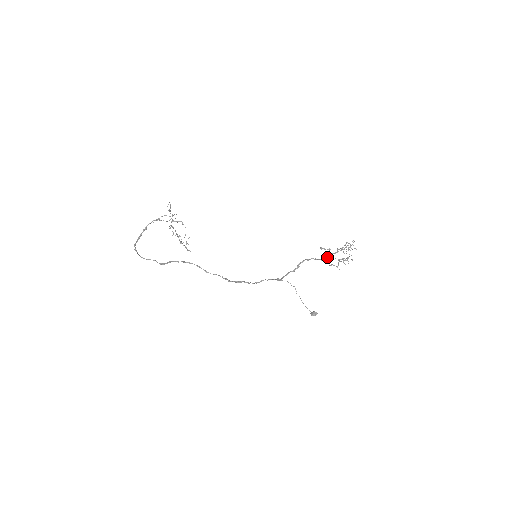
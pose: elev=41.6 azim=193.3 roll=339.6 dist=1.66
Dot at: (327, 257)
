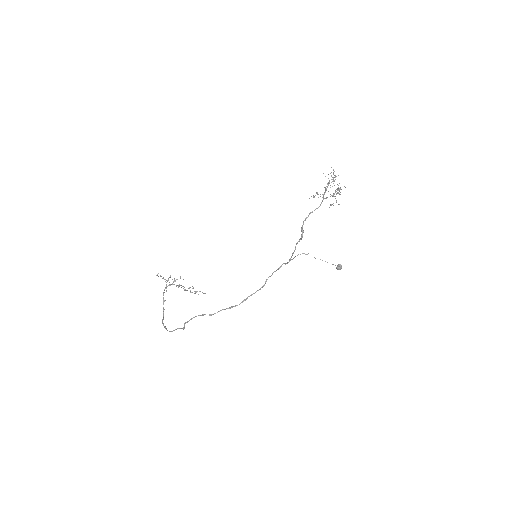
Dot at: (321, 202)
